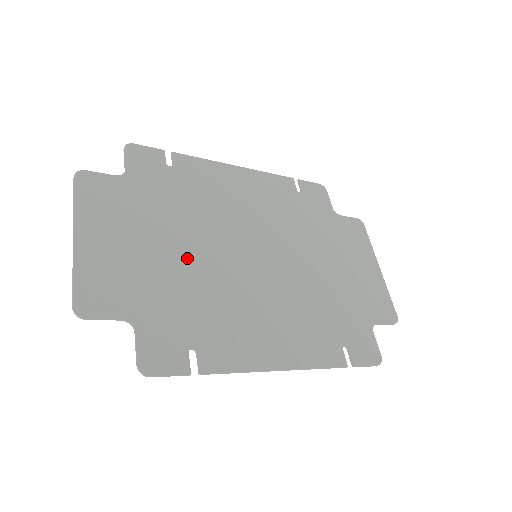
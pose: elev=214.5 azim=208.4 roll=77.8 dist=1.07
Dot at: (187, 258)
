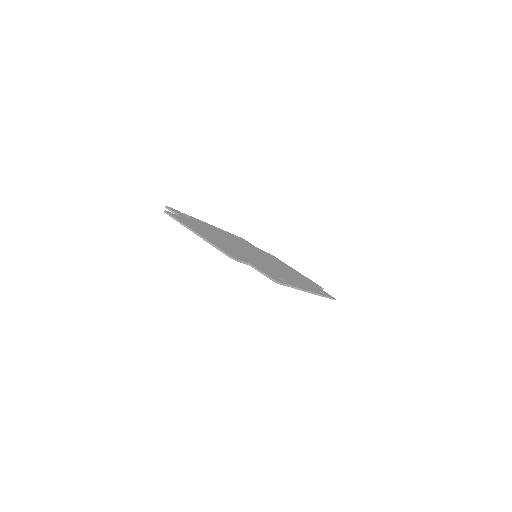
Dot at: (238, 250)
